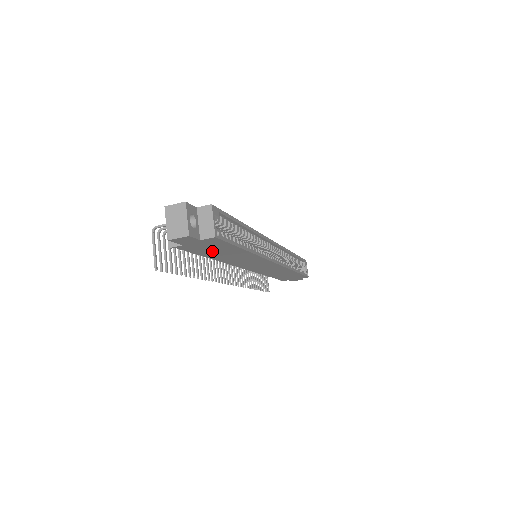
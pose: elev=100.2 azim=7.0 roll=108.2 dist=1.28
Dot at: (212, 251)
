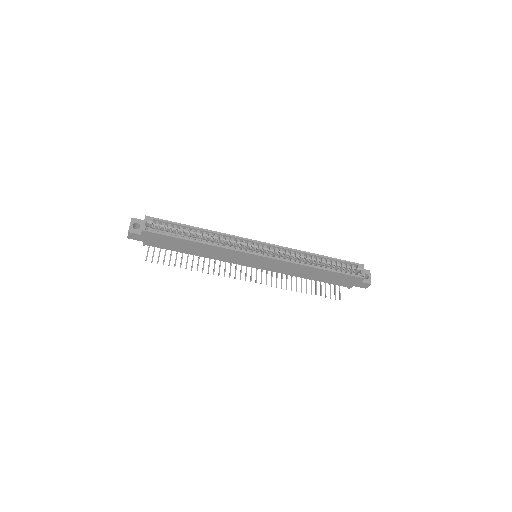
Dot at: (173, 245)
